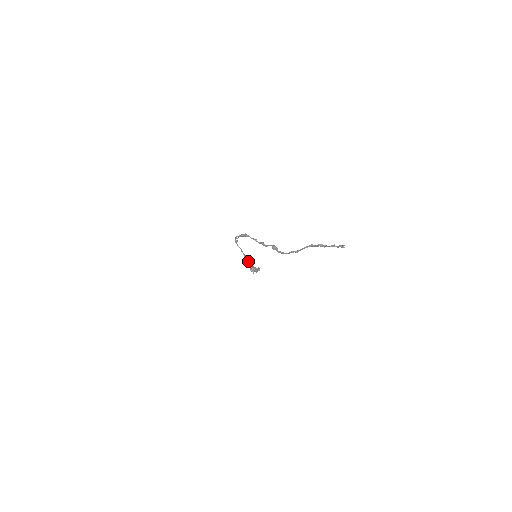
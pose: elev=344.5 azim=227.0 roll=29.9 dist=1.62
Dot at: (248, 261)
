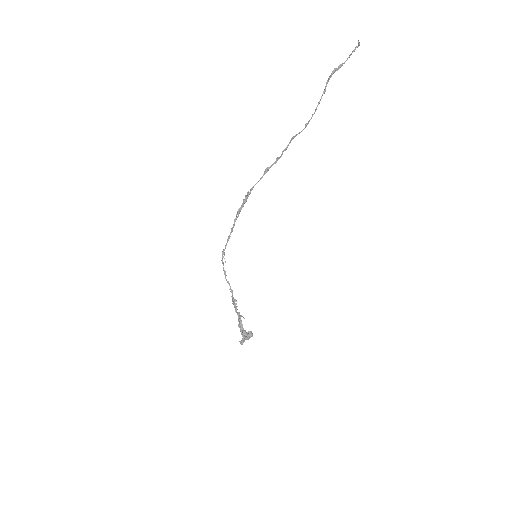
Dot at: (238, 312)
